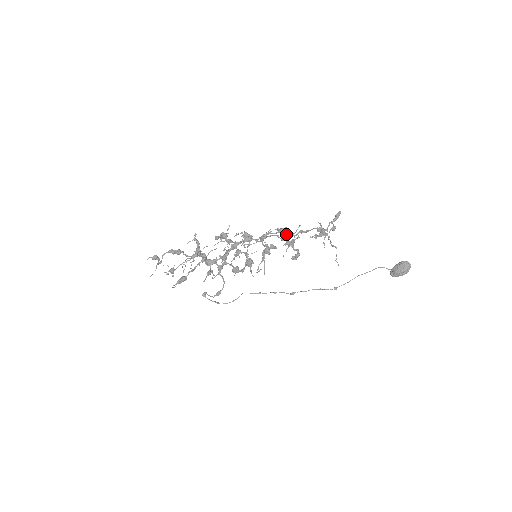
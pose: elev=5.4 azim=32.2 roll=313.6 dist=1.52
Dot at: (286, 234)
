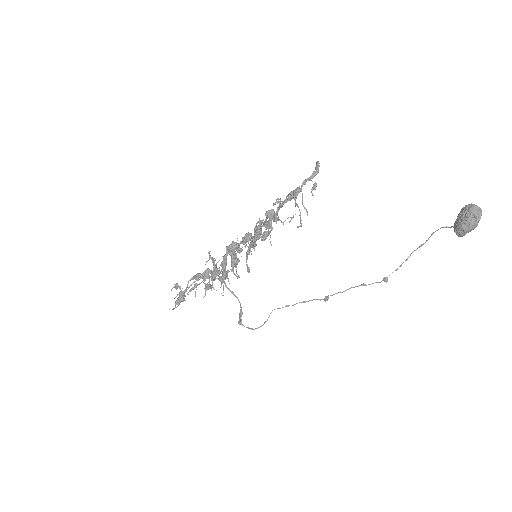
Dot at: (273, 217)
